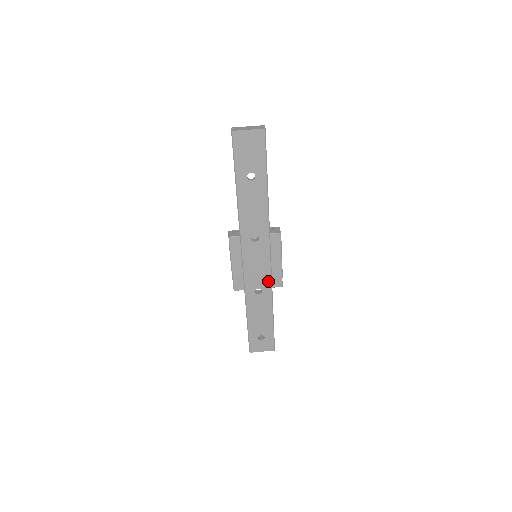
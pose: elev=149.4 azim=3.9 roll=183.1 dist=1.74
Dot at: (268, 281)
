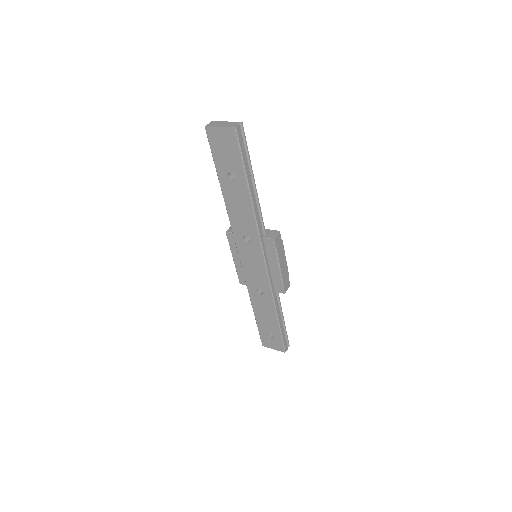
Dot at: (267, 284)
